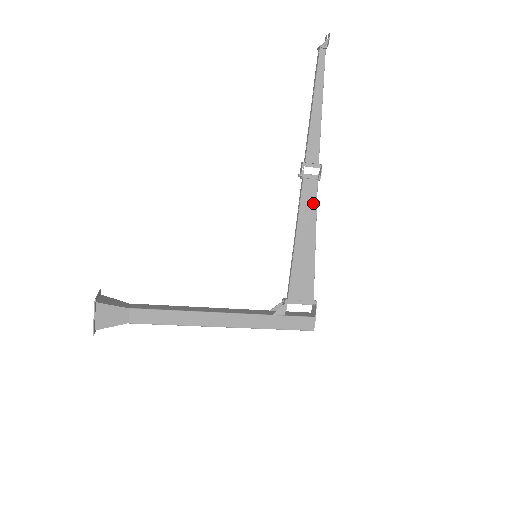
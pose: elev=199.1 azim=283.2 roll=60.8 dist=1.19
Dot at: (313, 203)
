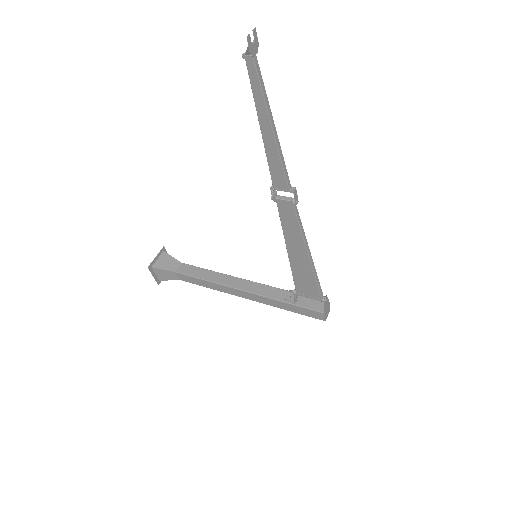
Dot at: (295, 225)
